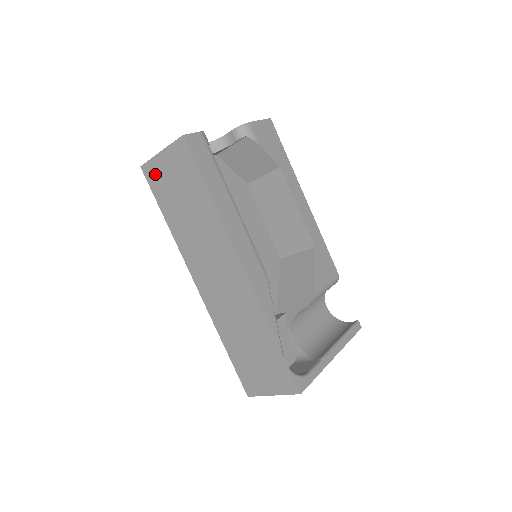
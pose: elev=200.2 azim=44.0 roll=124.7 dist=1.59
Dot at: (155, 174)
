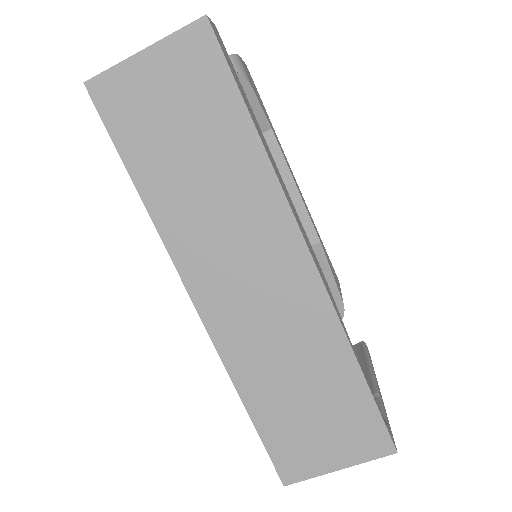
Dot at: (122, 95)
